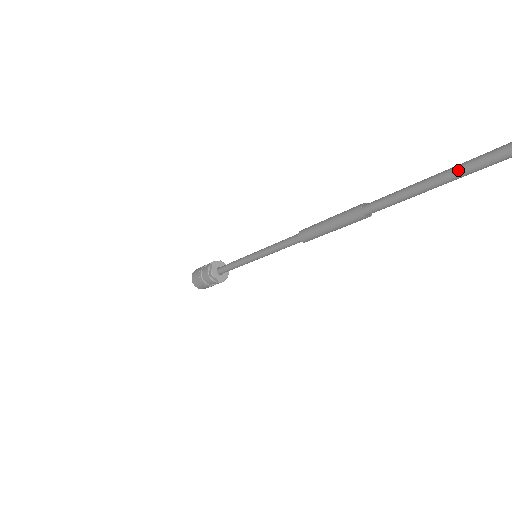
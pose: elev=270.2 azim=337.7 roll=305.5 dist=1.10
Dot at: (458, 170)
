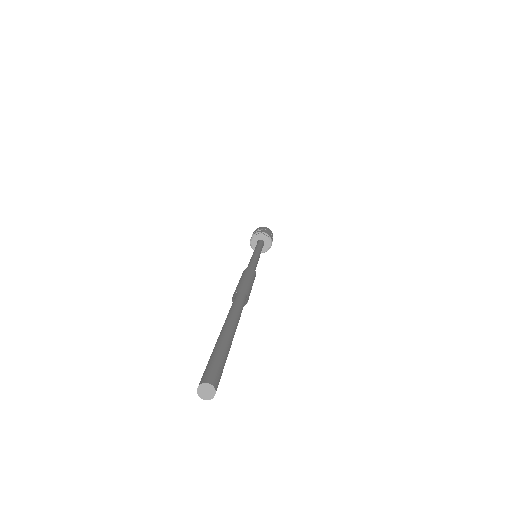
Dot at: occluded
